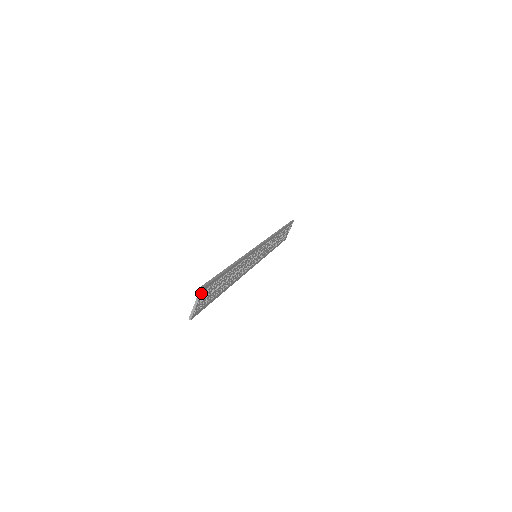
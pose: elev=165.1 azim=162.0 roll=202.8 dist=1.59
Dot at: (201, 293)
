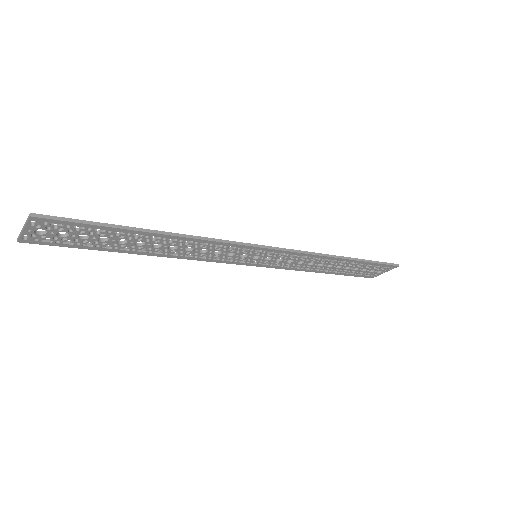
Dot at: (29, 221)
